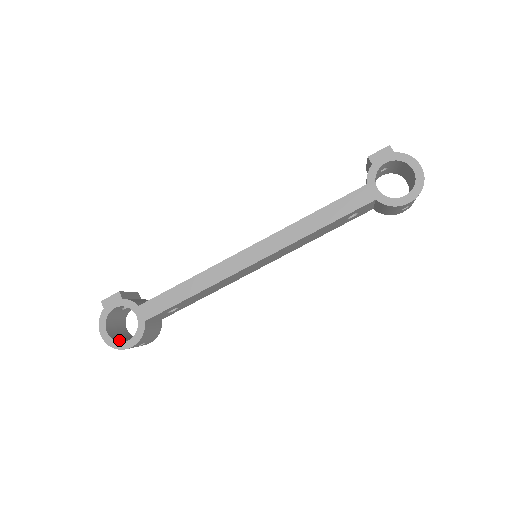
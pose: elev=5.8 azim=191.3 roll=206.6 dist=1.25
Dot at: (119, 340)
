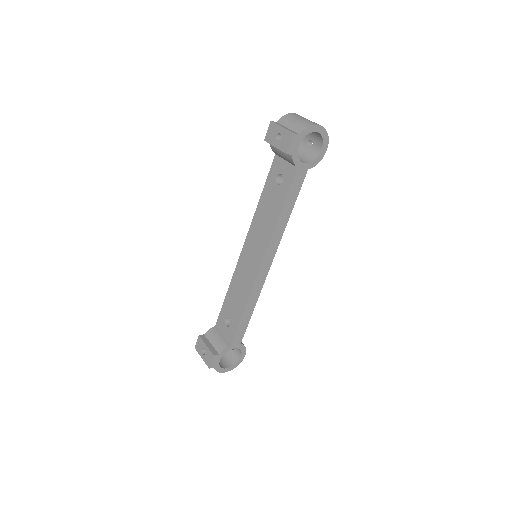
Dot at: (233, 361)
